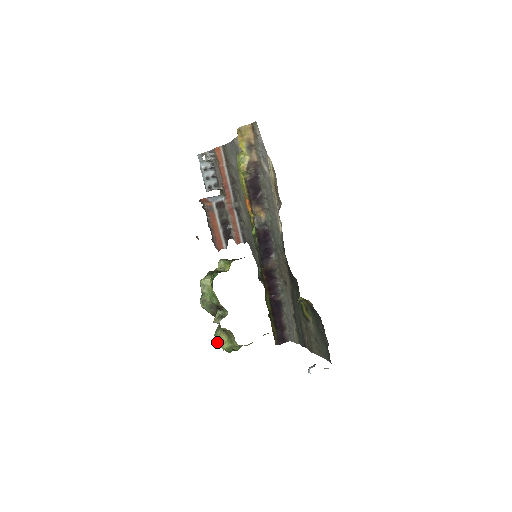
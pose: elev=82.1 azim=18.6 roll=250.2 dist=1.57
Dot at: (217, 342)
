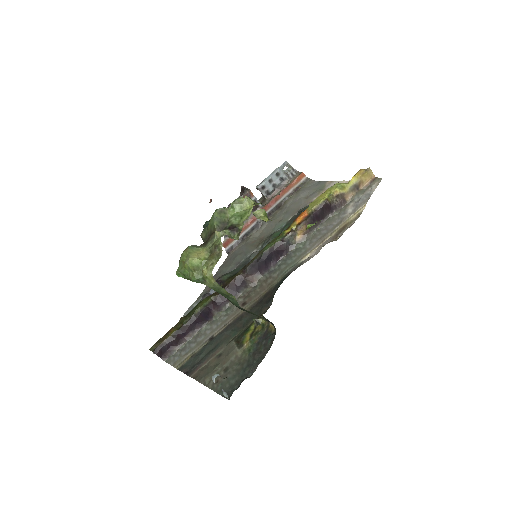
Dot at: (186, 252)
